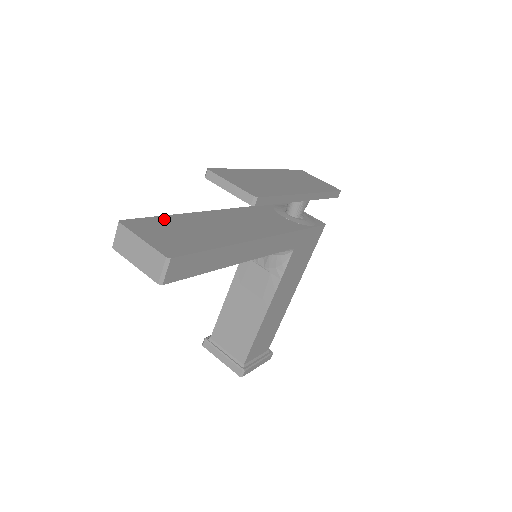
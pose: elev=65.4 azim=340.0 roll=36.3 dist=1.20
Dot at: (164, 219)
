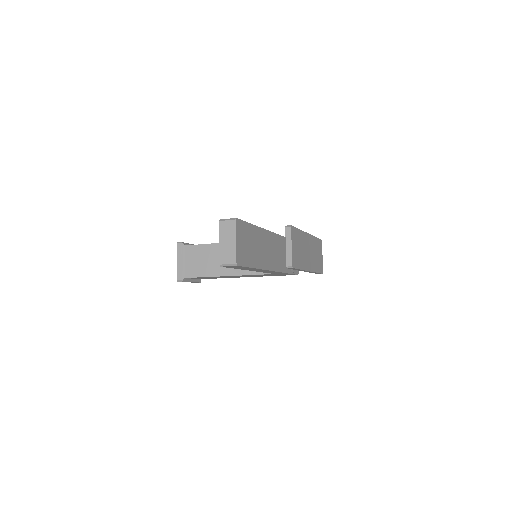
Dot at: (250, 228)
